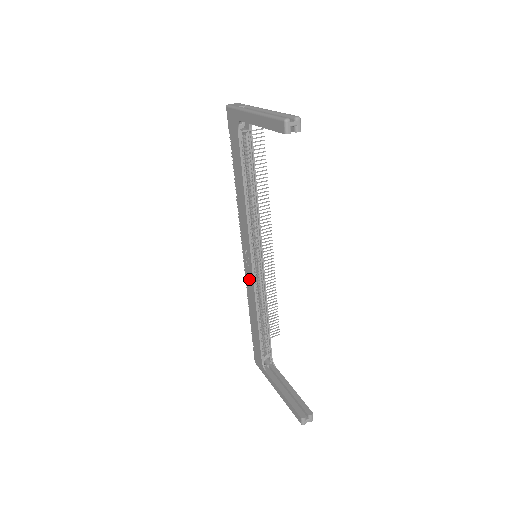
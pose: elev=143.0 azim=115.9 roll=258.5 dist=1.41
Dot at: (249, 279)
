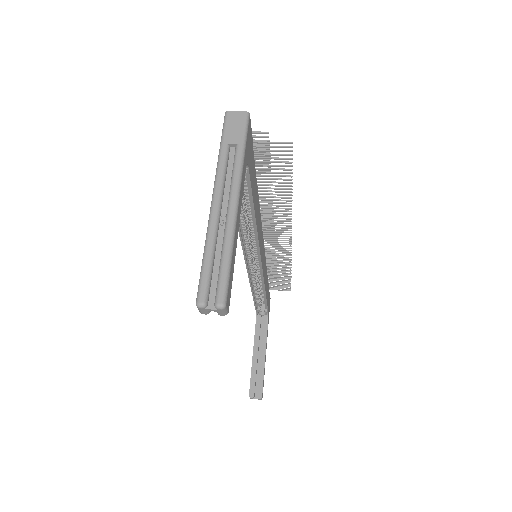
Dot at: occluded
